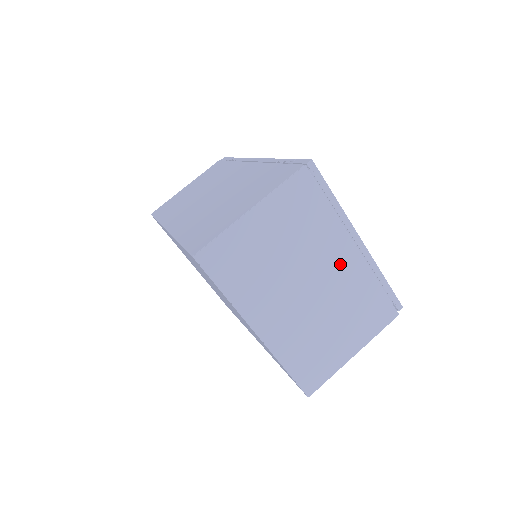
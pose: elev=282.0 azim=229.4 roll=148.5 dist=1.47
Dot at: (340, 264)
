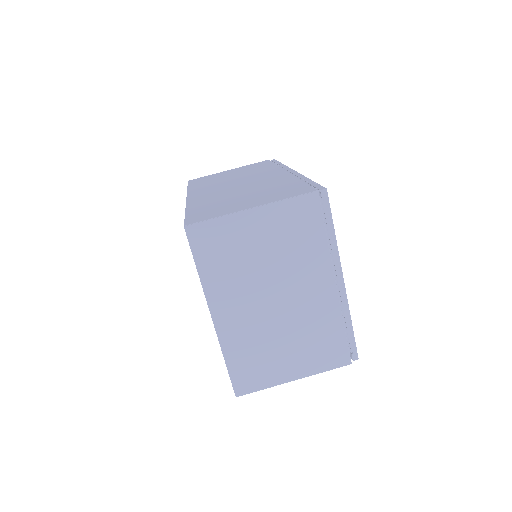
Dot at: (314, 293)
